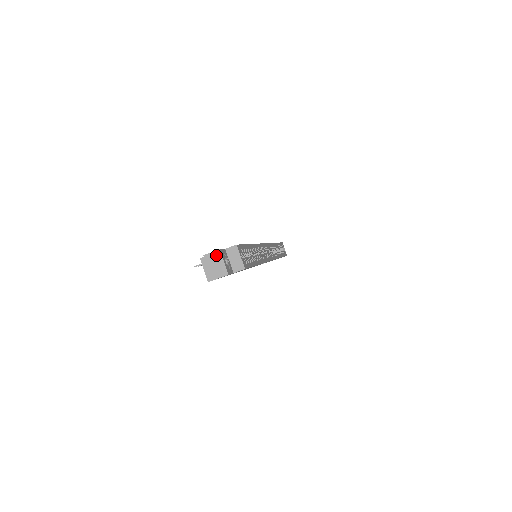
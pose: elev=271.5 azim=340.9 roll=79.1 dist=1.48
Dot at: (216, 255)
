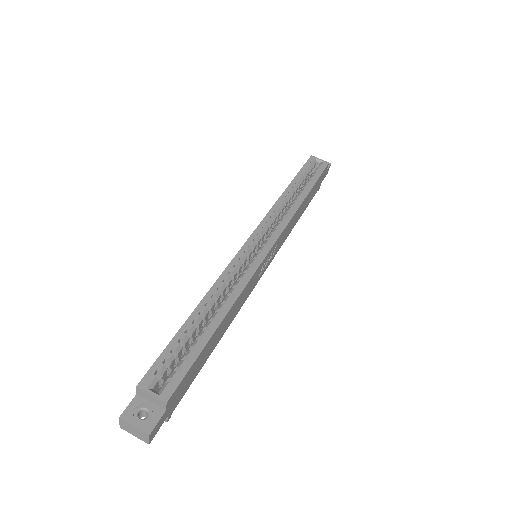
Dot at: (124, 423)
